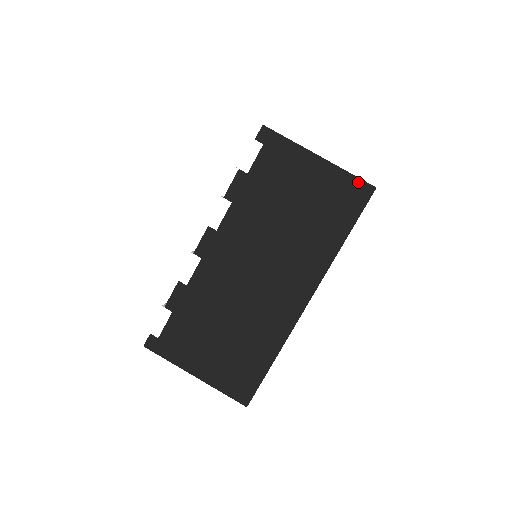
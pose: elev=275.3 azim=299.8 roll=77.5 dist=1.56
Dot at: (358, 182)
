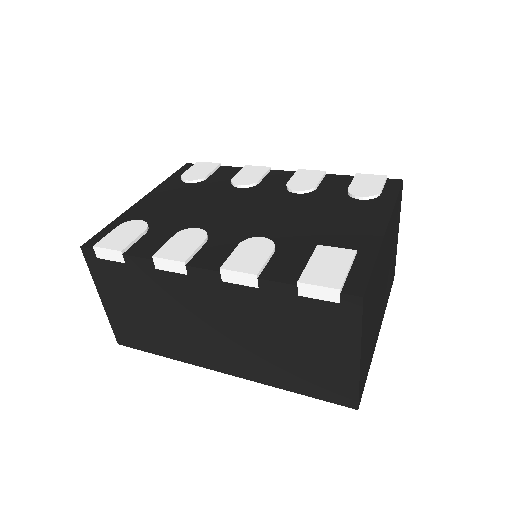
Dot at: (354, 395)
